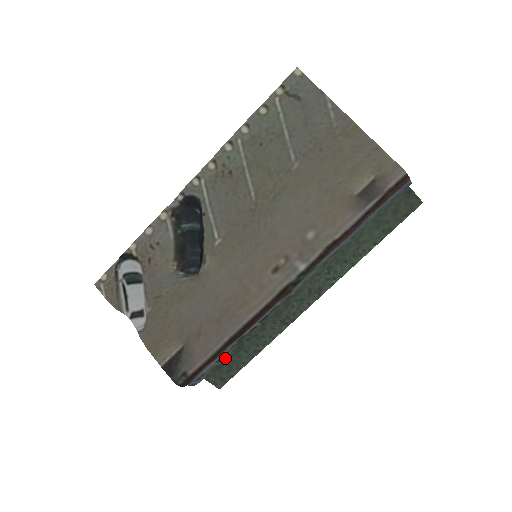
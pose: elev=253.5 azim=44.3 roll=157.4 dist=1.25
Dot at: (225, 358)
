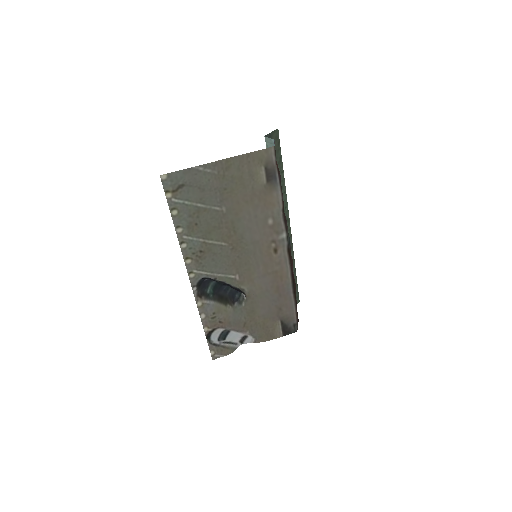
Dot at: occluded
